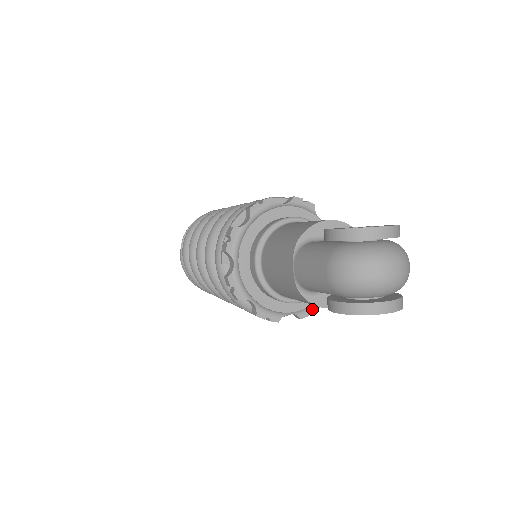
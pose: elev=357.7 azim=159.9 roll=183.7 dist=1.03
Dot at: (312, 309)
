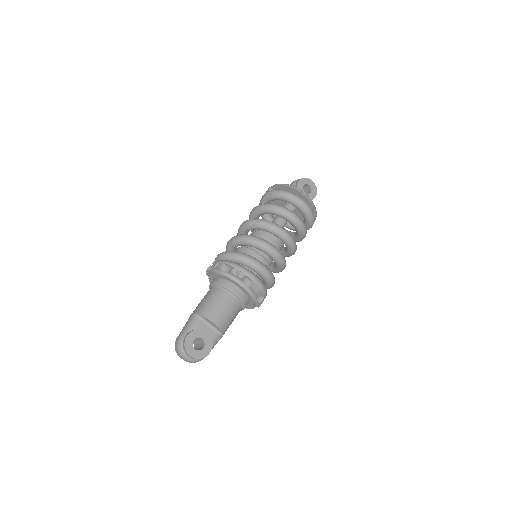
Dot at: occluded
